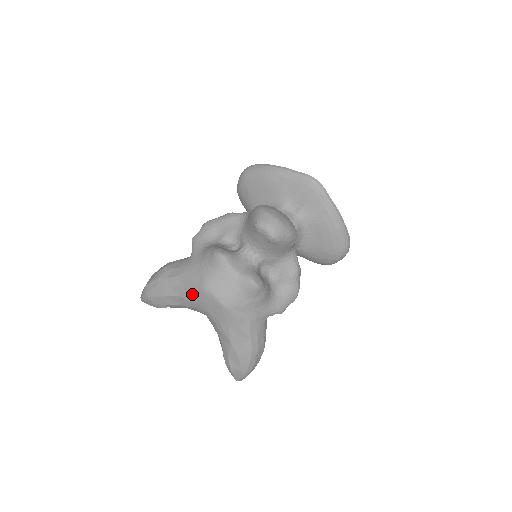
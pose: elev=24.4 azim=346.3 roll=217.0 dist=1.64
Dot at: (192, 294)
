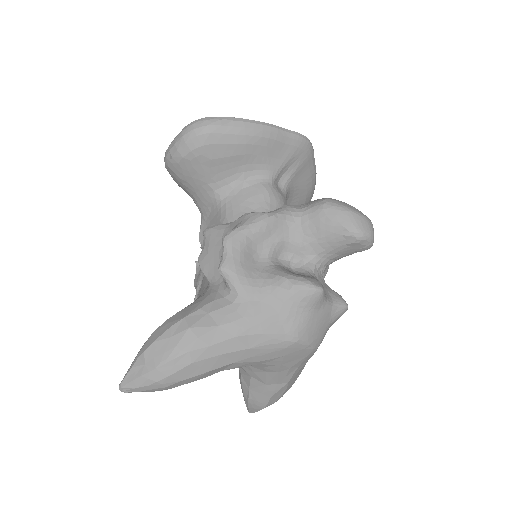
Dot at: (266, 353)
